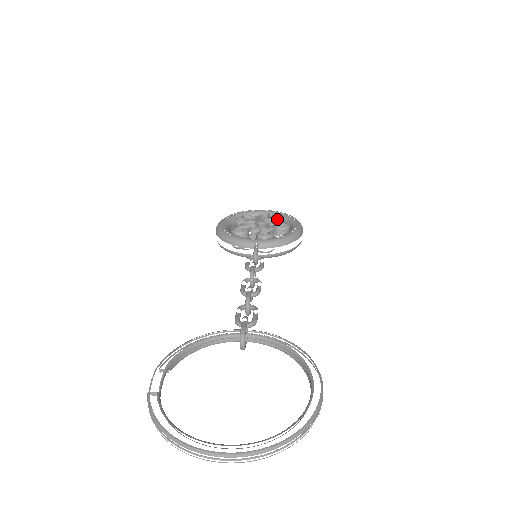
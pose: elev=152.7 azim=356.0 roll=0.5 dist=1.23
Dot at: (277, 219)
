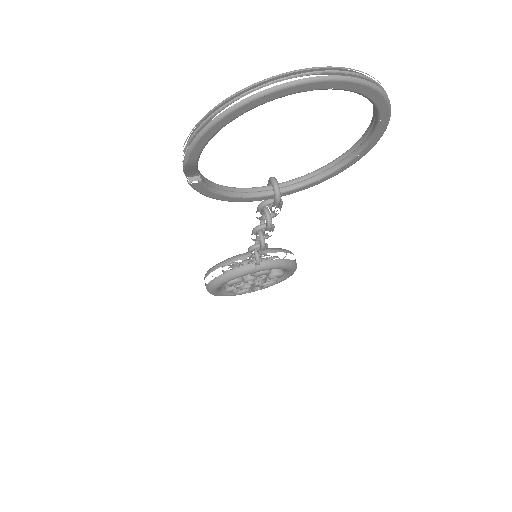
Dot at: occluded
